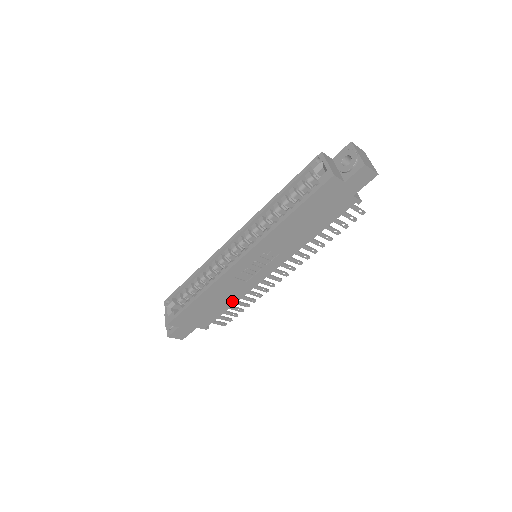
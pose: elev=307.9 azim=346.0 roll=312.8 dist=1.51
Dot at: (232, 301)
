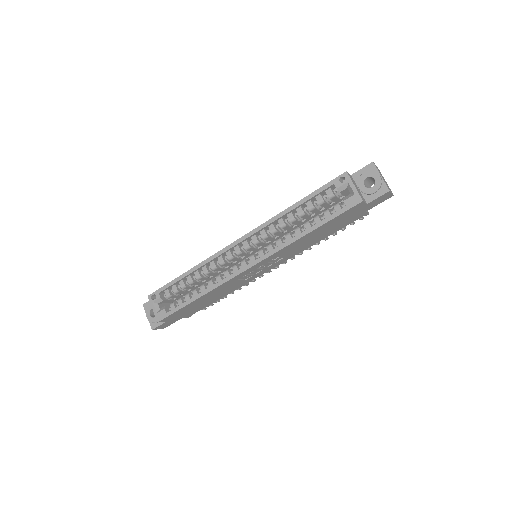
Dot at: (224, 295)
